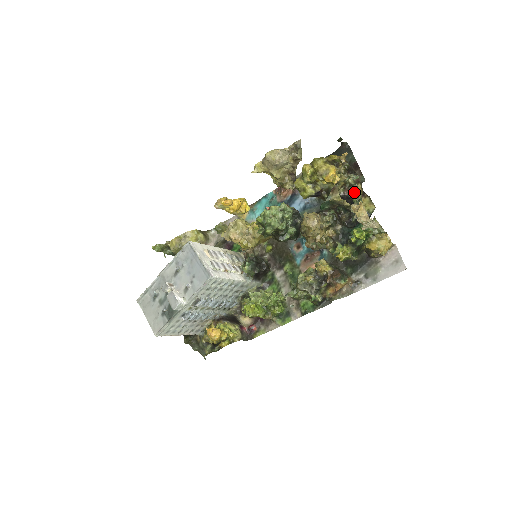
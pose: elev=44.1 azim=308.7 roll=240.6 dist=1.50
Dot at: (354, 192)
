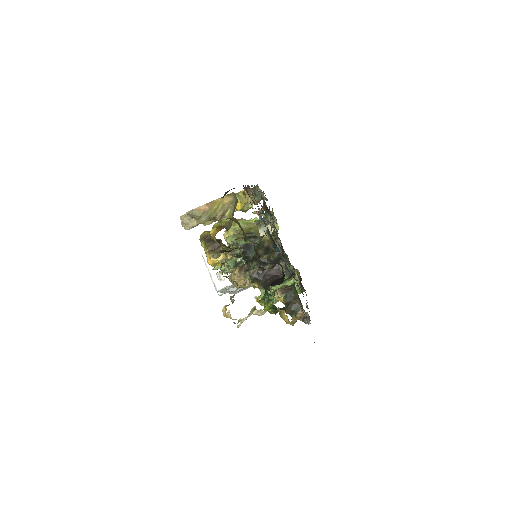
Dot at: occluded
